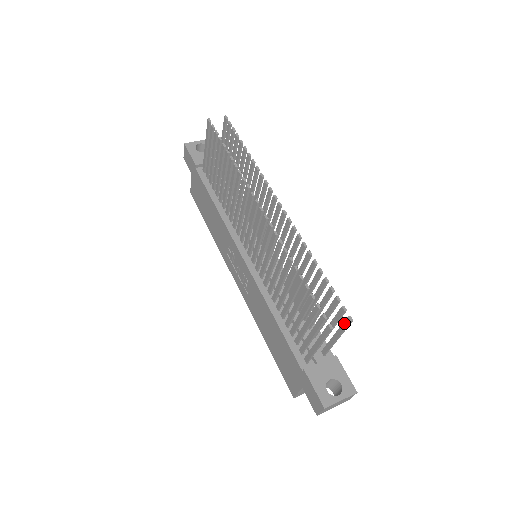
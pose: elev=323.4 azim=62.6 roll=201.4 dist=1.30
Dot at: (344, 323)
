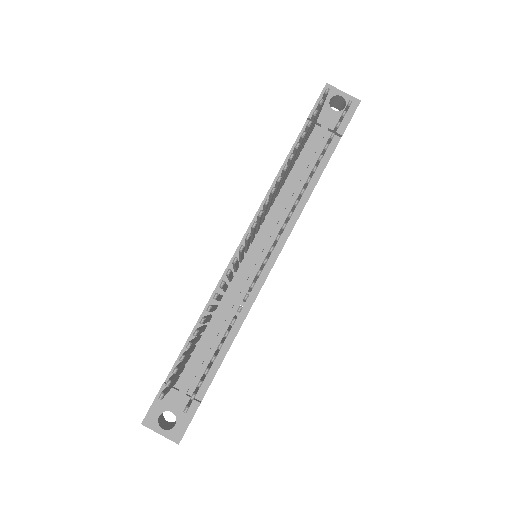
Dot at: occluded
